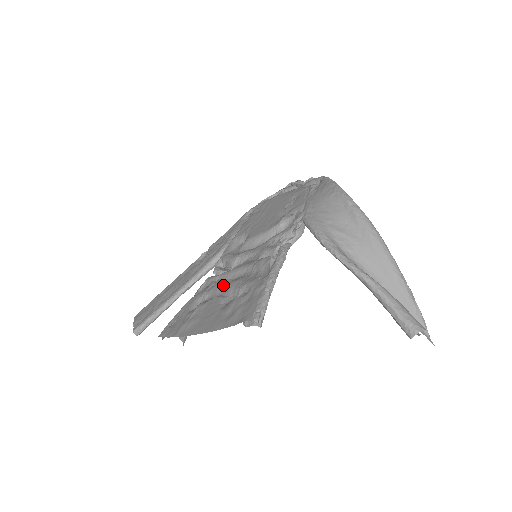
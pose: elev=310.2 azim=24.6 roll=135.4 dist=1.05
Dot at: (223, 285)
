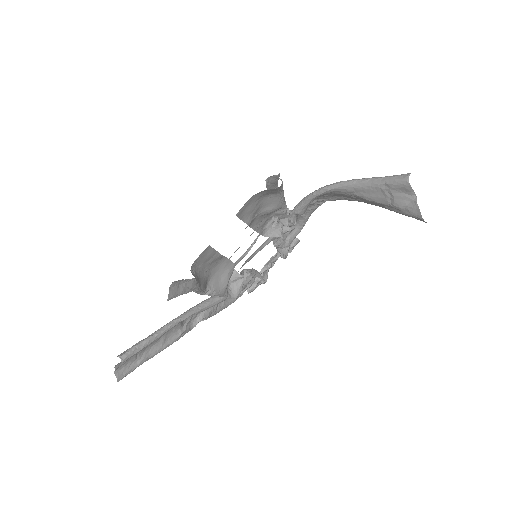
Dot at: occluded
